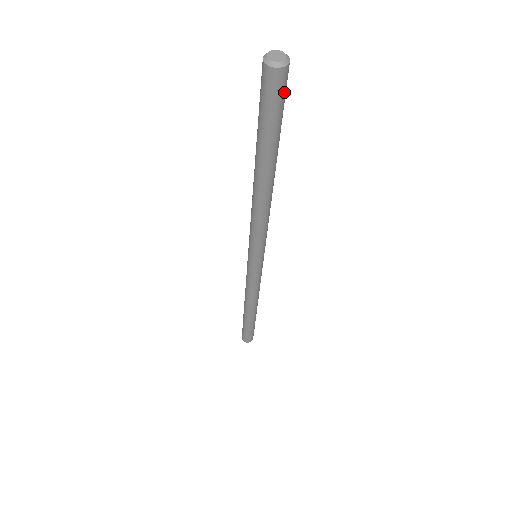
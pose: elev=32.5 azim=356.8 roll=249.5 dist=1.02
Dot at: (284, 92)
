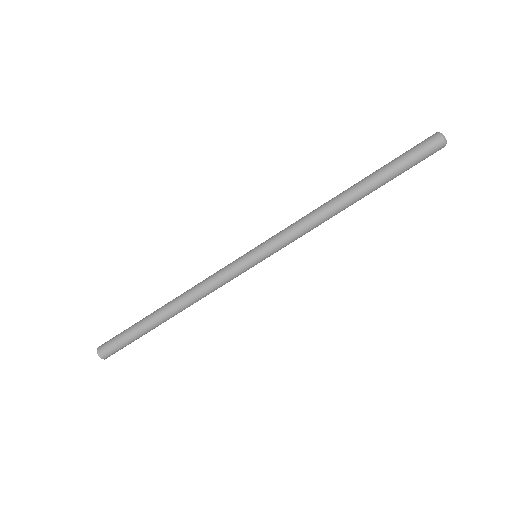
Dot at: (427, 157)
